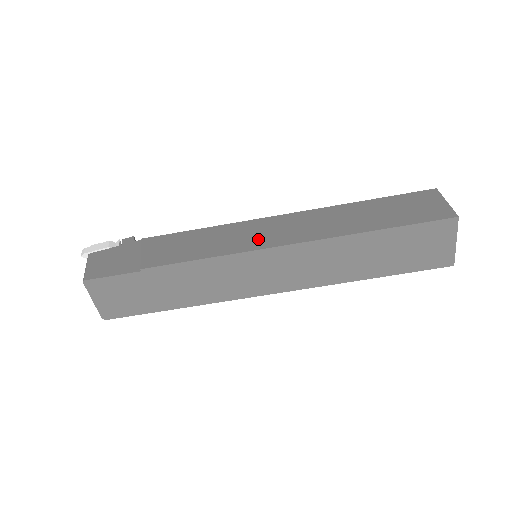
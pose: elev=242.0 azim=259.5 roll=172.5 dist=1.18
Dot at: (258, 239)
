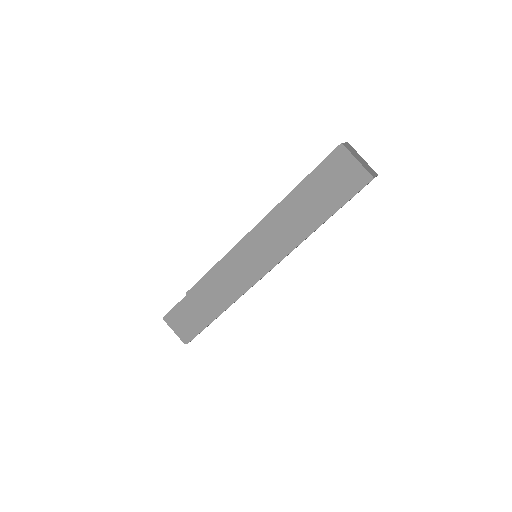
Dot at: occluded
